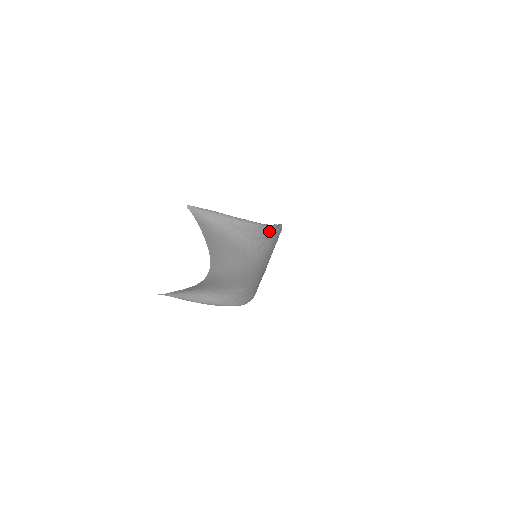
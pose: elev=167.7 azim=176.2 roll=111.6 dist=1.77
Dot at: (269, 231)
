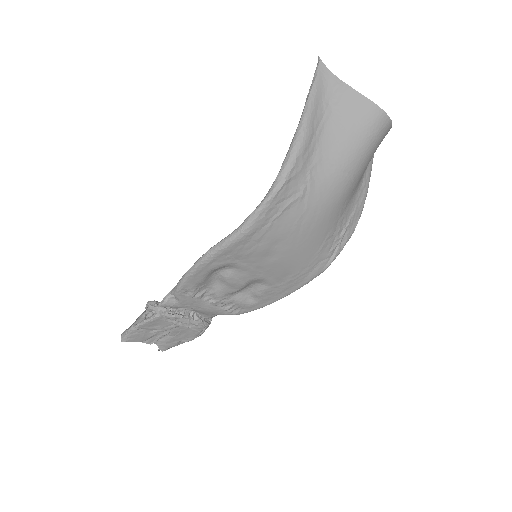
Dot at: (343, 245)
